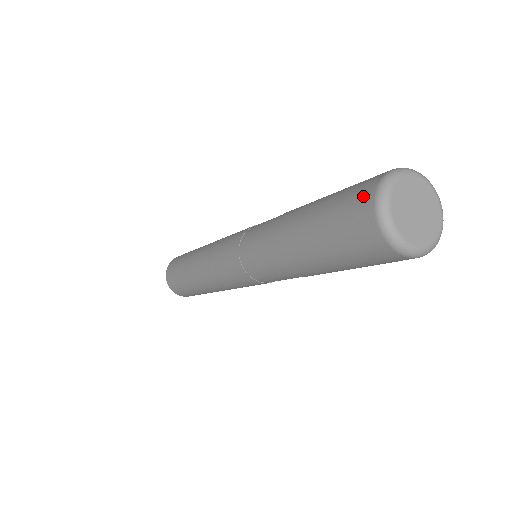
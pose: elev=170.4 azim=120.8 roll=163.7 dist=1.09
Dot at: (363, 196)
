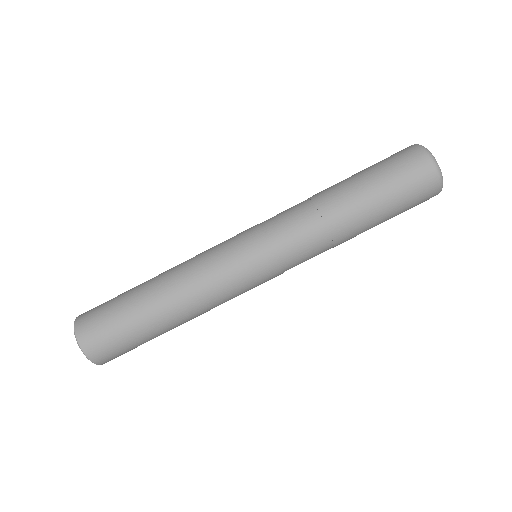
Dot at: (403, 149)
